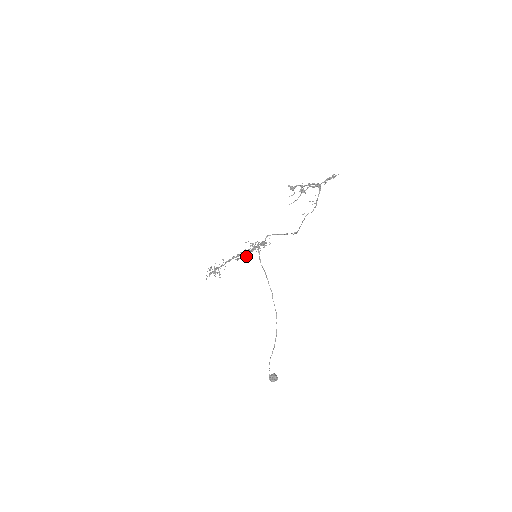
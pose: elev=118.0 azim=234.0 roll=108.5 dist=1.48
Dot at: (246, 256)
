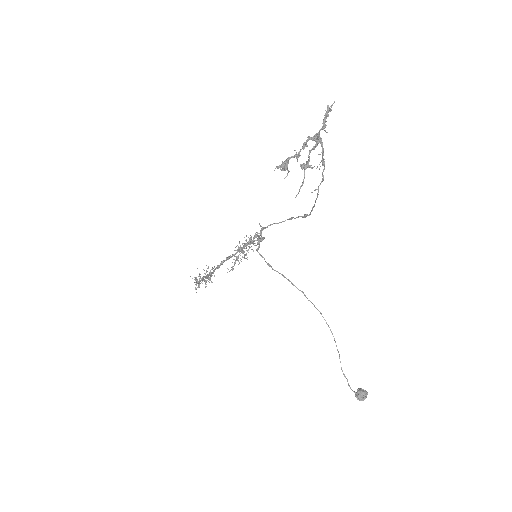
Dot at: occluded
